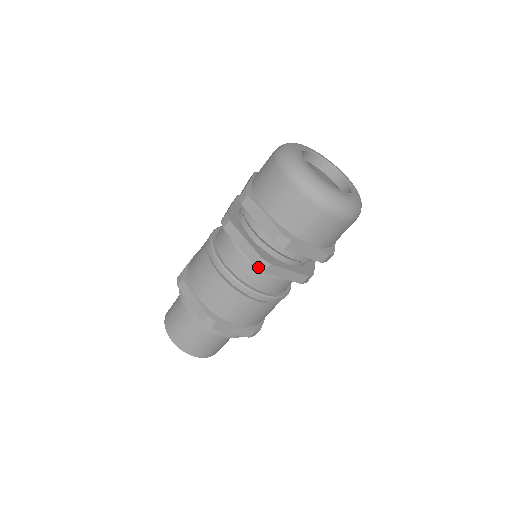
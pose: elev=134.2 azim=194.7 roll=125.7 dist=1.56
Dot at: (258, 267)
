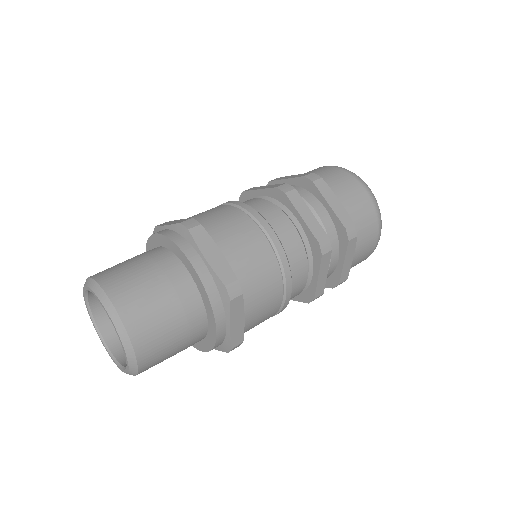
Dot at: (321, 246)
